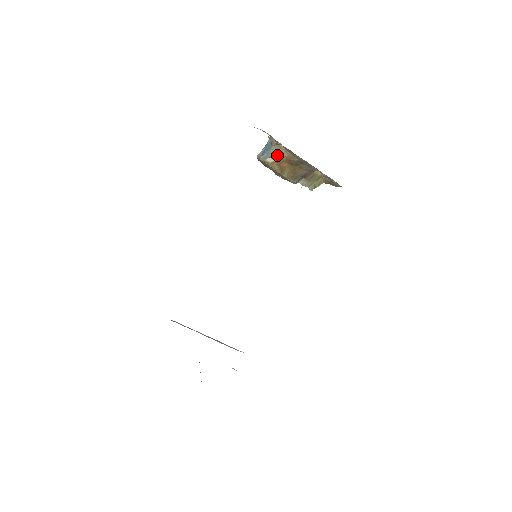
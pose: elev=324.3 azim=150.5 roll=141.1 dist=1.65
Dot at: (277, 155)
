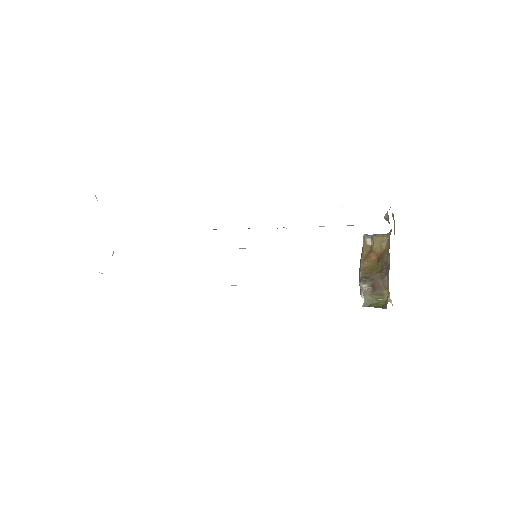
Dot at: (378, 240)
